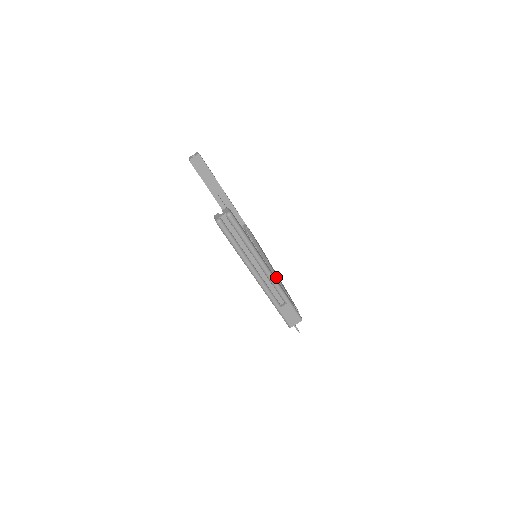
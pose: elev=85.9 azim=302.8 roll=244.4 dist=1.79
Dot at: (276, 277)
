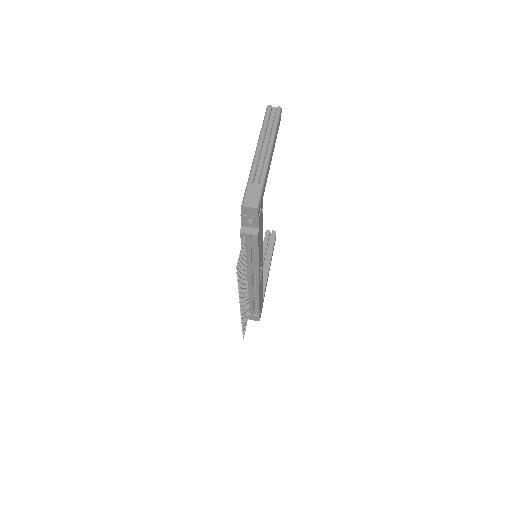
Dot at: (262, 232)
